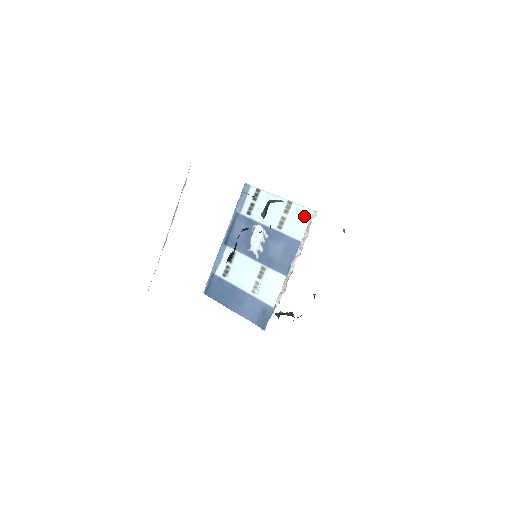
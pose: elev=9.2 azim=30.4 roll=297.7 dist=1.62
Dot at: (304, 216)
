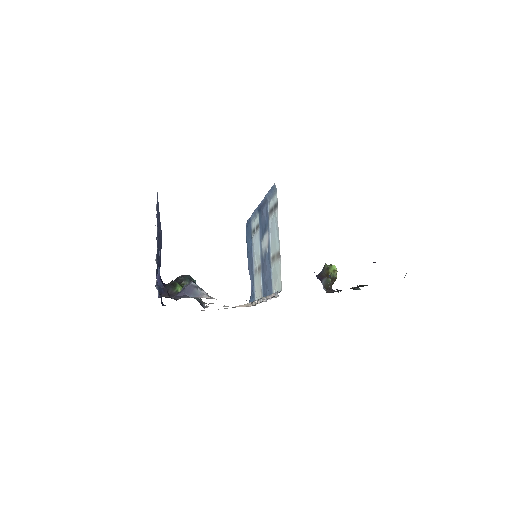
Dot at: (278, 281)
